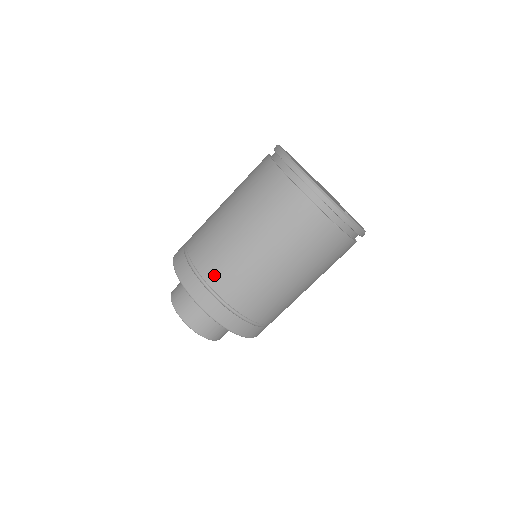
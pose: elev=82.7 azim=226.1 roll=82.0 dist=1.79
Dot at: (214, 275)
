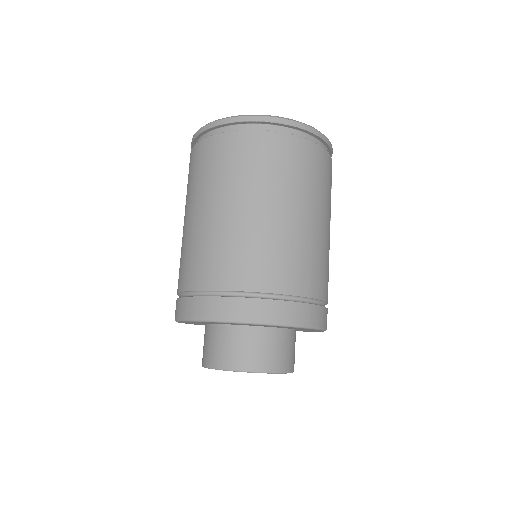
Dot at: (224, 276)
